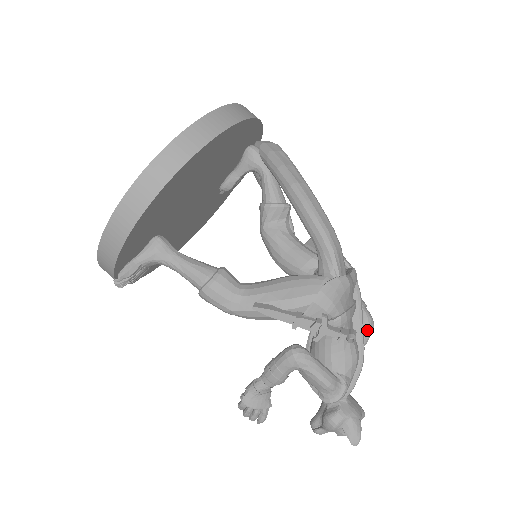
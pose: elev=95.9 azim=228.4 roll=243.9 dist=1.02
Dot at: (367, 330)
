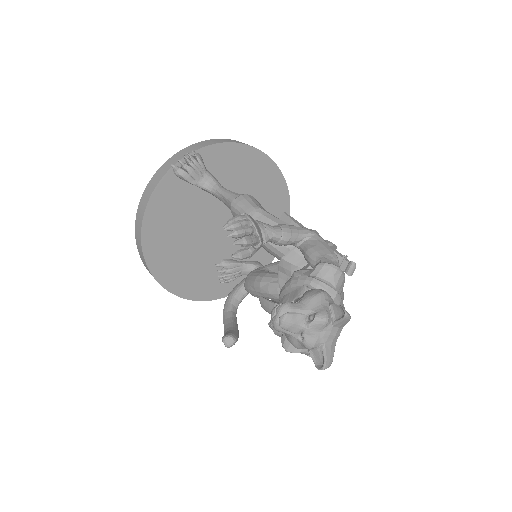
Dot at: occluded
